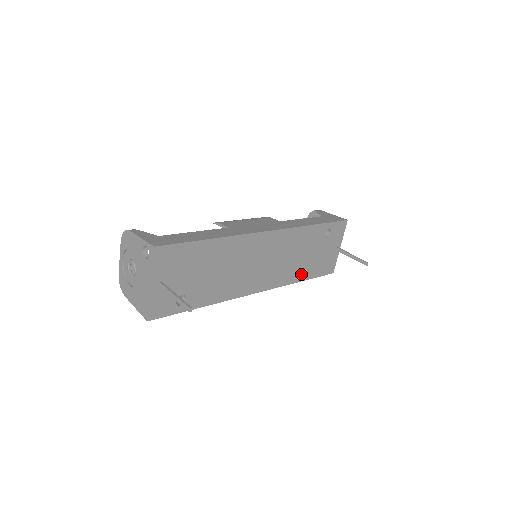
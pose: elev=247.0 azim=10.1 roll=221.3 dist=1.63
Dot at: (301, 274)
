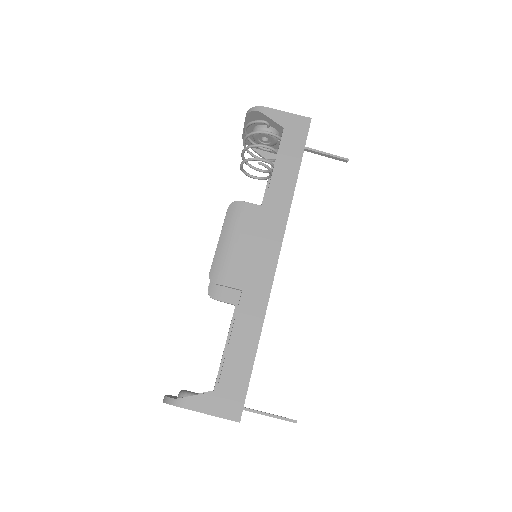
Dot at: occluded
